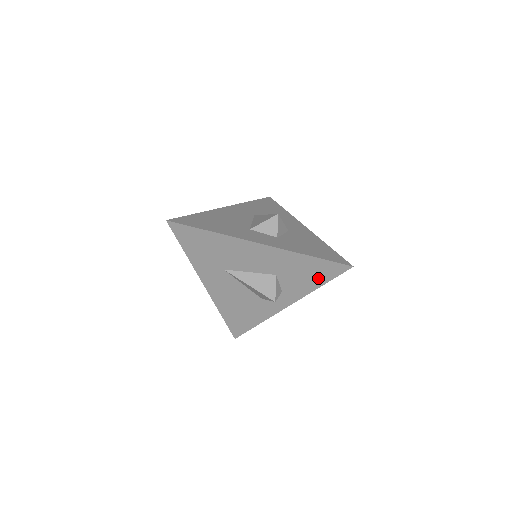
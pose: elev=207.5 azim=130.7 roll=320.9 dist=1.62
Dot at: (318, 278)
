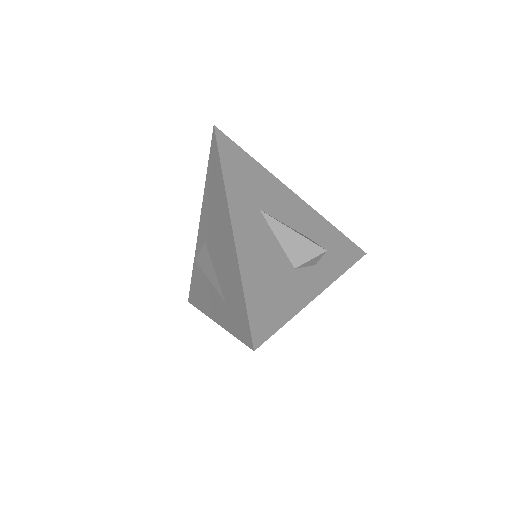
Dot at: (344, 258)
